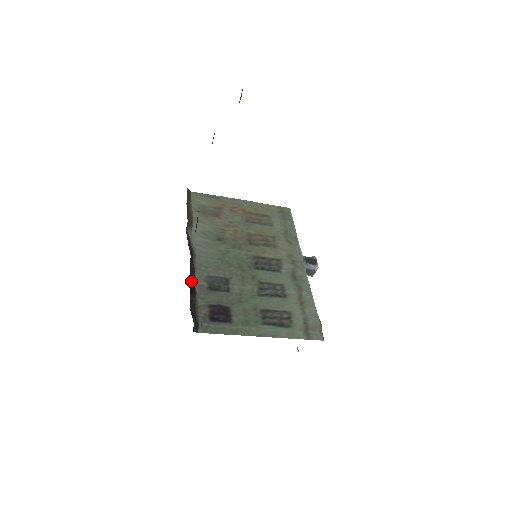
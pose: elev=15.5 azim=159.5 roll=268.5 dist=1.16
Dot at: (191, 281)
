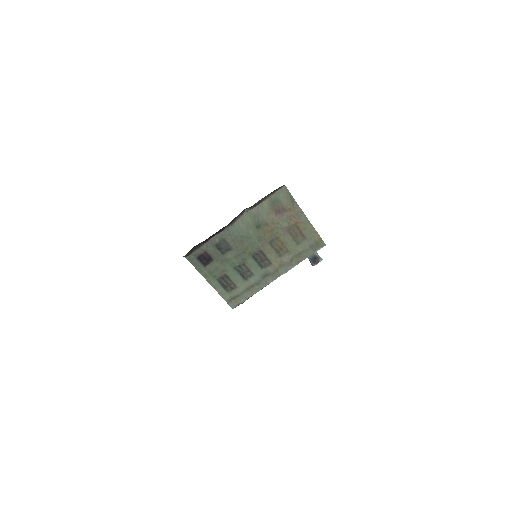
Dot at: (210, 237)
